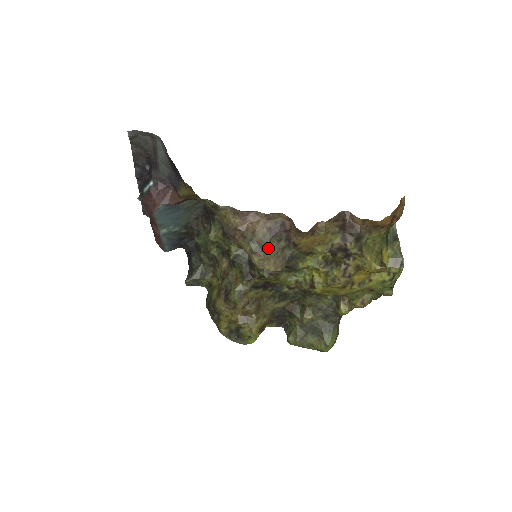
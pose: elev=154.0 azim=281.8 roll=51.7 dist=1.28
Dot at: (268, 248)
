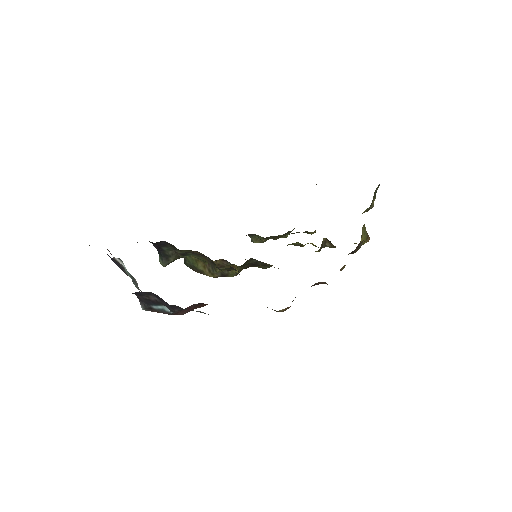
Dot at: occluded
